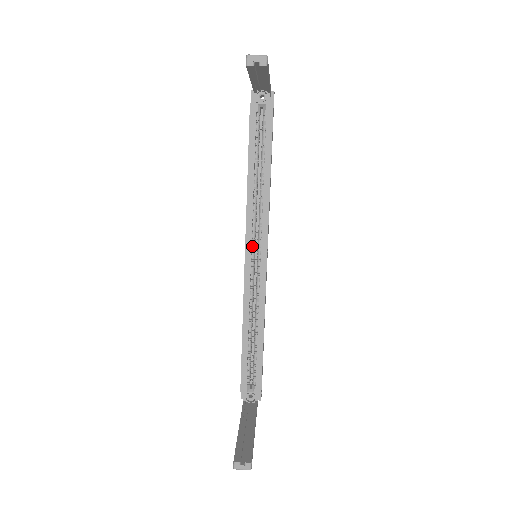
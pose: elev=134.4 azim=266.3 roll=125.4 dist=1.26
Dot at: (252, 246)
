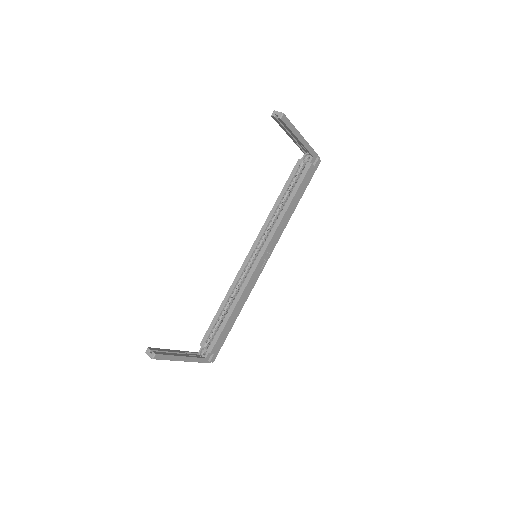
Dot at: (257, 248)
